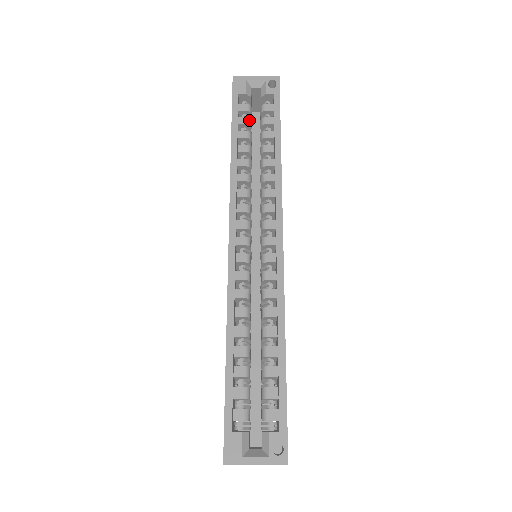
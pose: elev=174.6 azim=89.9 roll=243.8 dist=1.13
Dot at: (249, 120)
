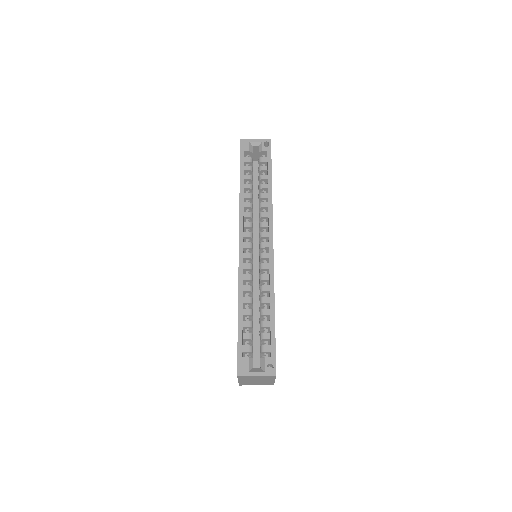
Dot at: (251, 168)
